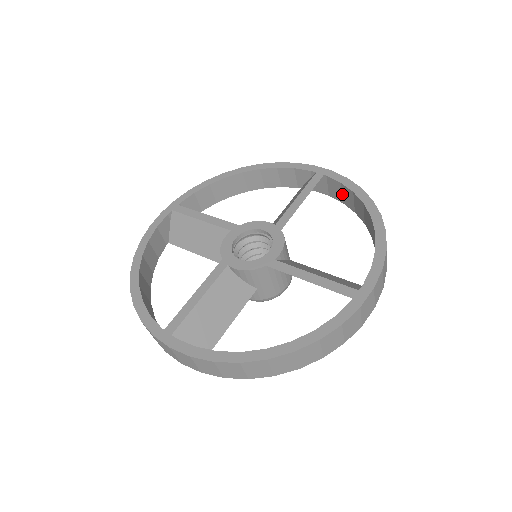
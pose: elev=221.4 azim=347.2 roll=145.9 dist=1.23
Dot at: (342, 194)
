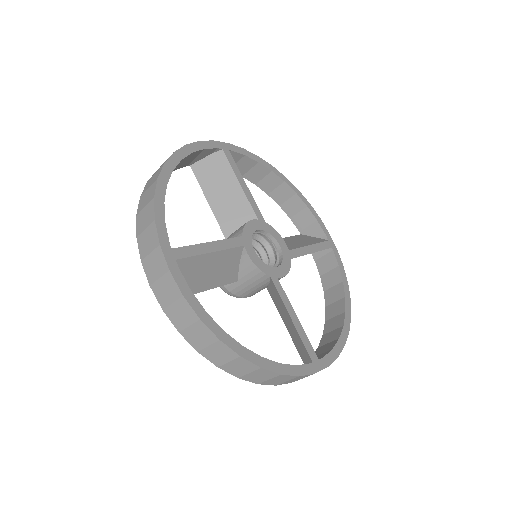
Dot at: (329, 272)
